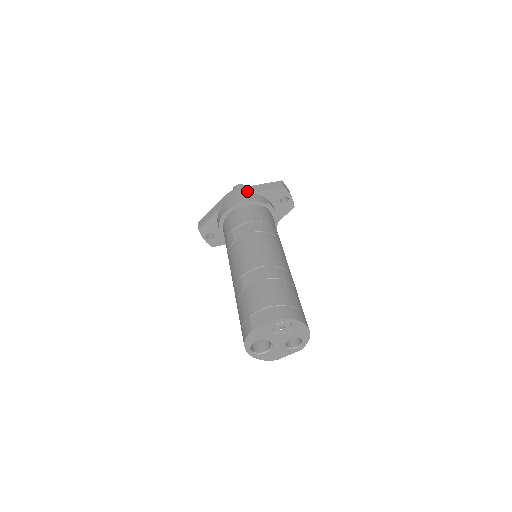
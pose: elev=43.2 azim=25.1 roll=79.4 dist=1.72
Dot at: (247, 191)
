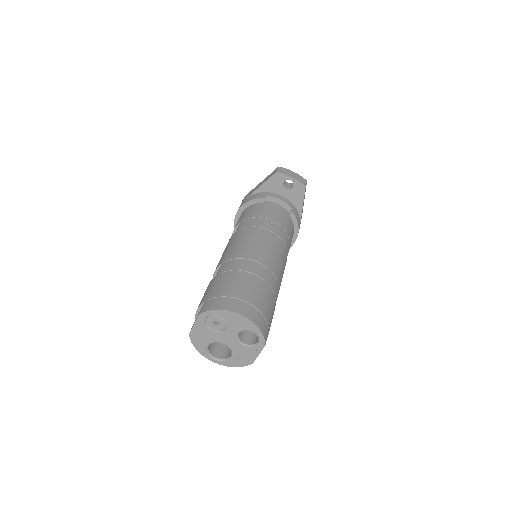
Dot at: (249, 194)
